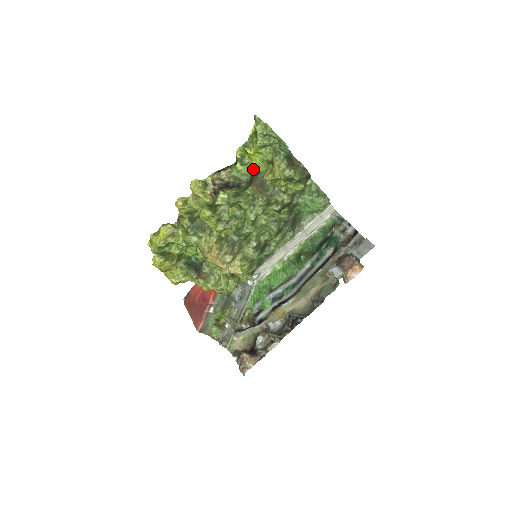
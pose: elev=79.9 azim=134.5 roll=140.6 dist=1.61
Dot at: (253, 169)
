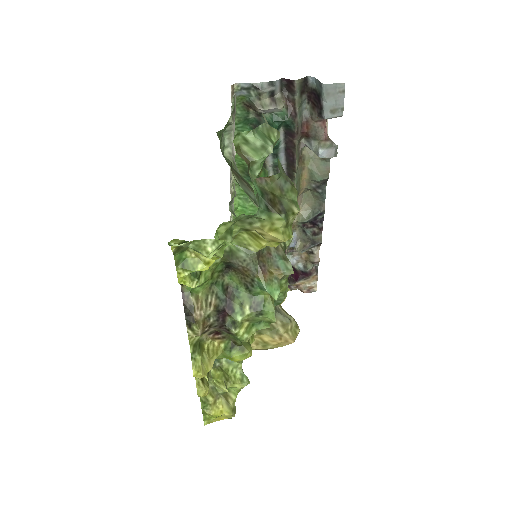
Dot at: occluded
